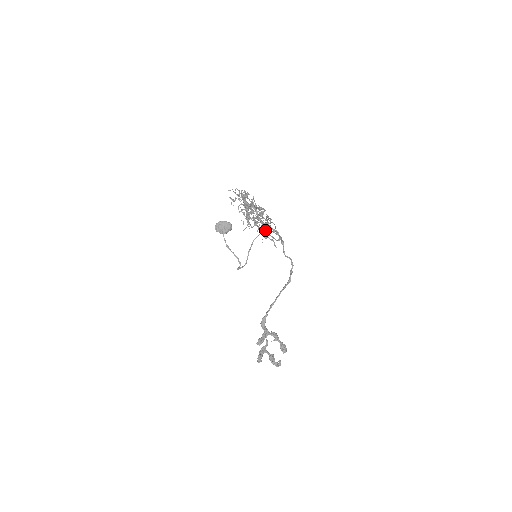
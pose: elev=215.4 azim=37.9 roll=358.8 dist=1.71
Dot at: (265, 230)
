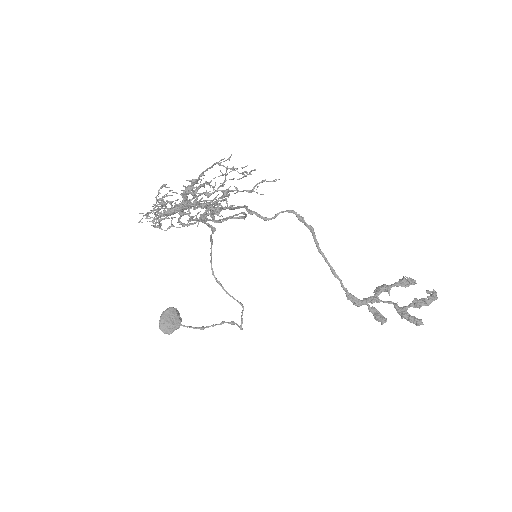
Dot at: occluded
